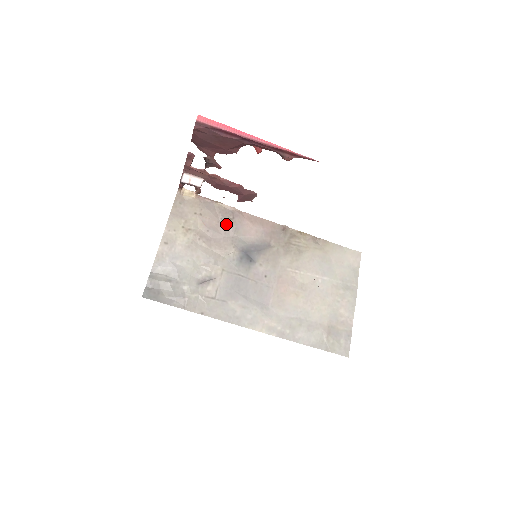
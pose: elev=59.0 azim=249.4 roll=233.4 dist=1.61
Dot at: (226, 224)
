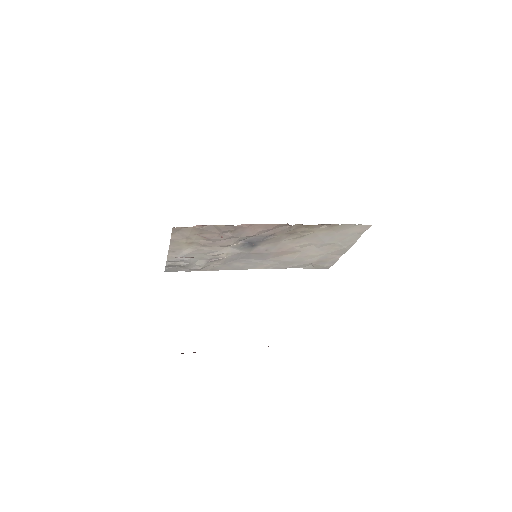
Dot at: (228, 233)
